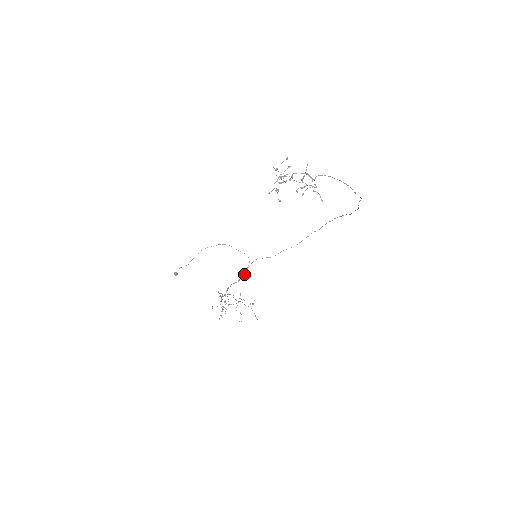
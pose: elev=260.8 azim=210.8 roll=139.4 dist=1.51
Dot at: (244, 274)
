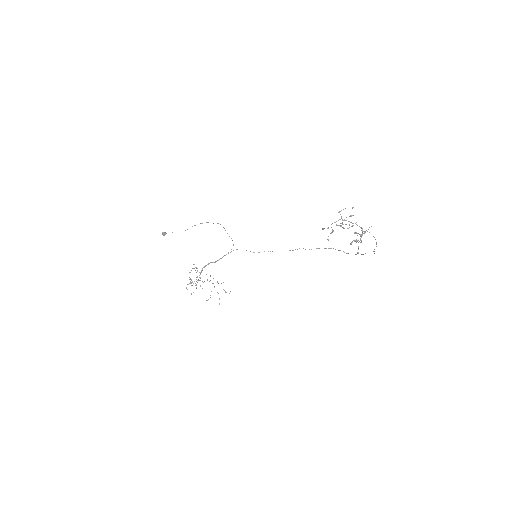
Dot at: occluded
